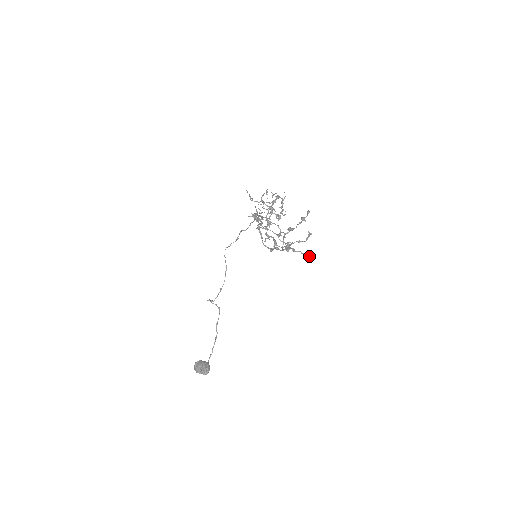
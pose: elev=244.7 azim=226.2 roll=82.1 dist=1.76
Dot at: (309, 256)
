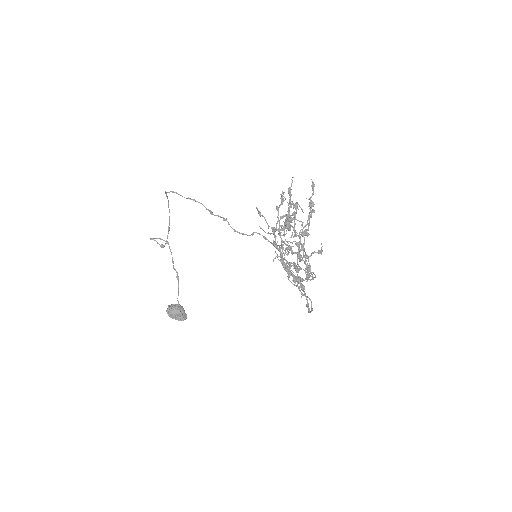
Dot at: (319, 253)
